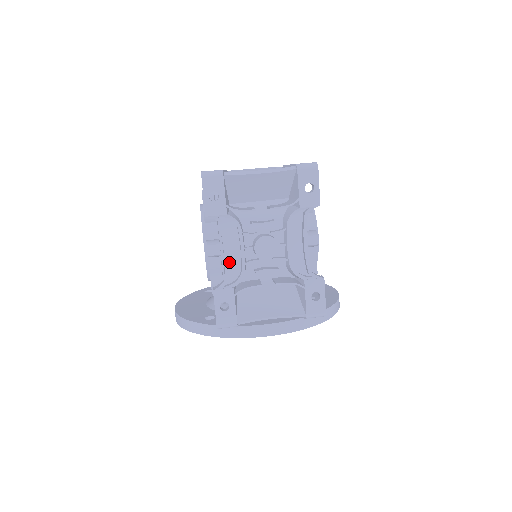
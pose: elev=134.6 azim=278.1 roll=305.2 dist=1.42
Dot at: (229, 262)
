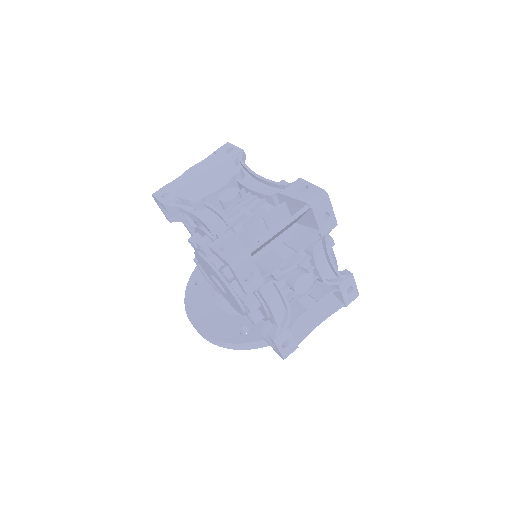
Dot at: occluded
